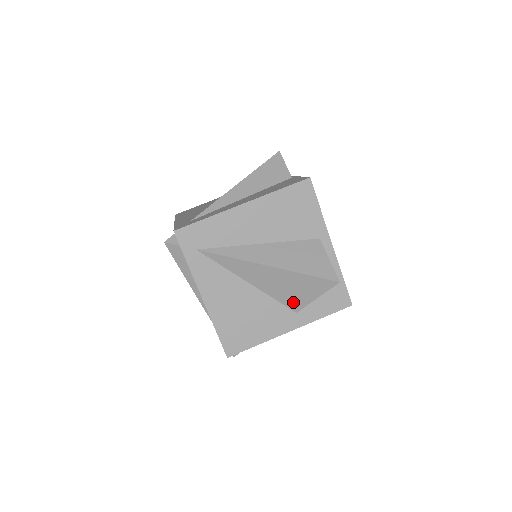
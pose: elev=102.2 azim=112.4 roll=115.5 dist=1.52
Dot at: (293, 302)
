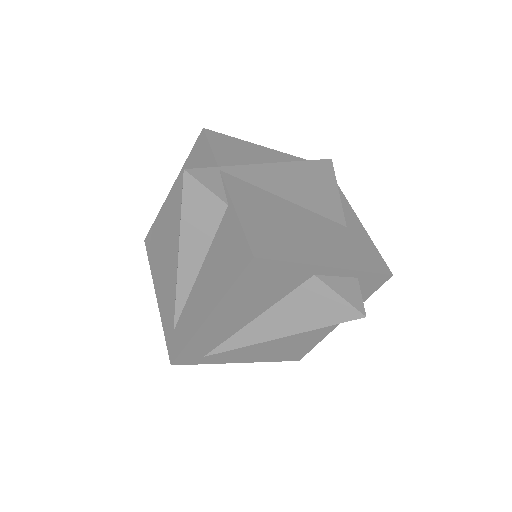
Dot at: occluded
